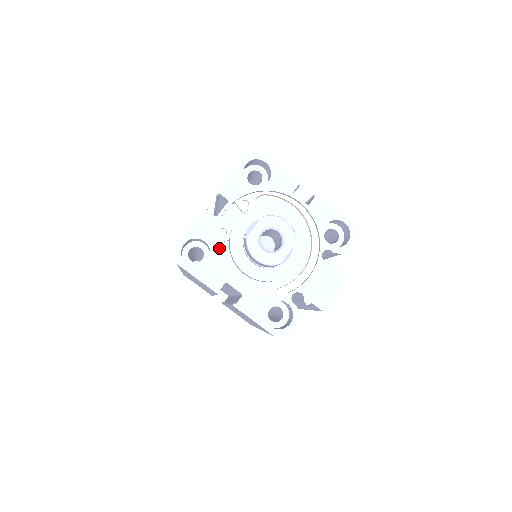
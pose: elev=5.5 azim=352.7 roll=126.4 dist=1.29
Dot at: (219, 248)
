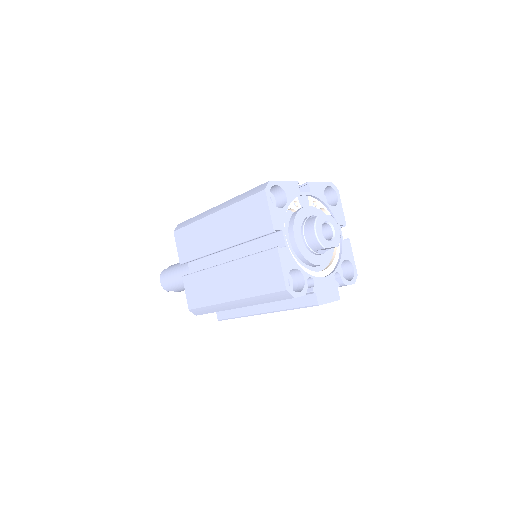
Dot at: occluded
